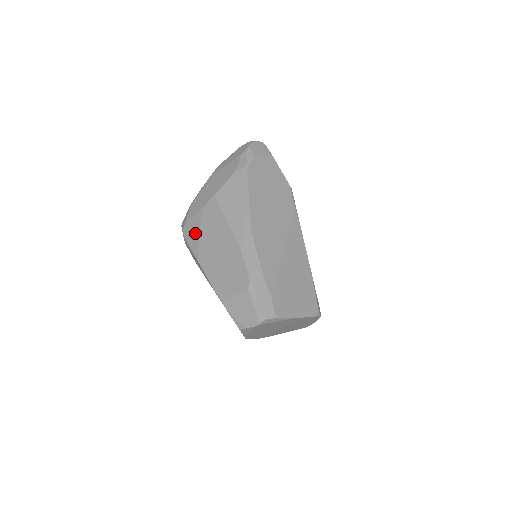
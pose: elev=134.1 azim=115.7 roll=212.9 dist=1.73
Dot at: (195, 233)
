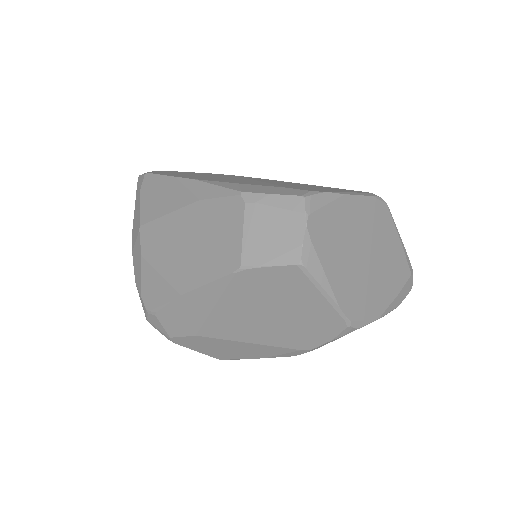
Dot at: (156, 283)
